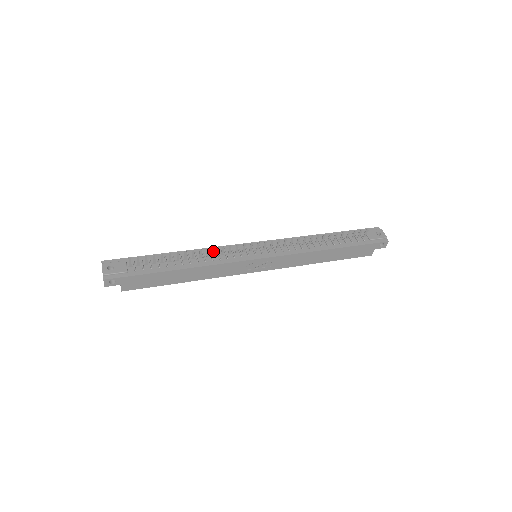
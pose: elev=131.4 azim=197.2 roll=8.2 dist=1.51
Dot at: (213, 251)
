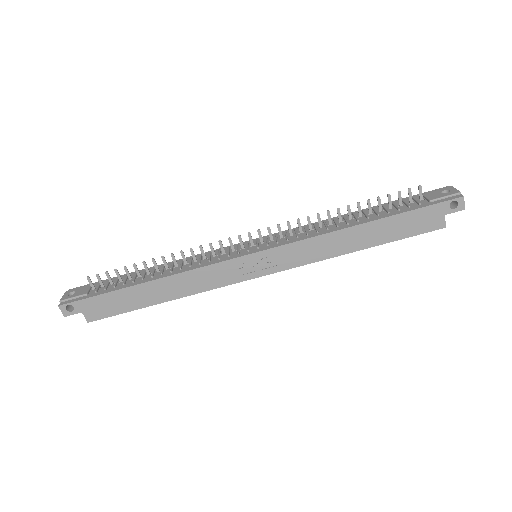
Dot at: (196, 258)
